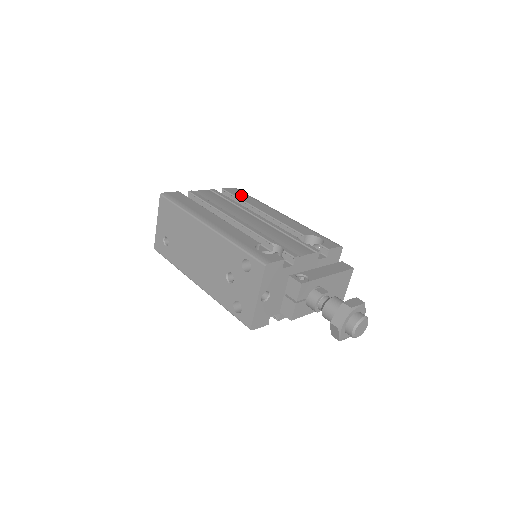
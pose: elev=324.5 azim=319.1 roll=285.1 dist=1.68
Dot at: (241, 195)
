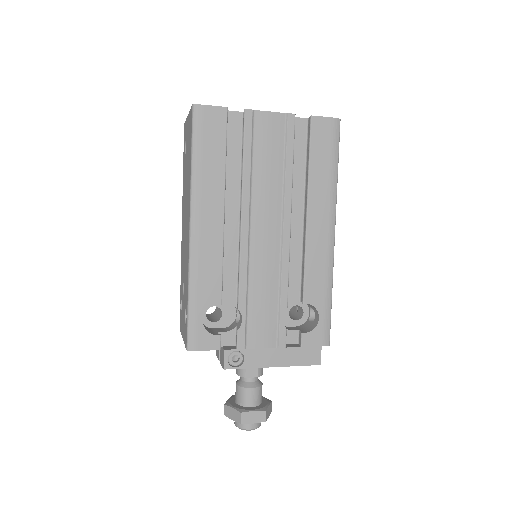
Dot at: (322, 152)
